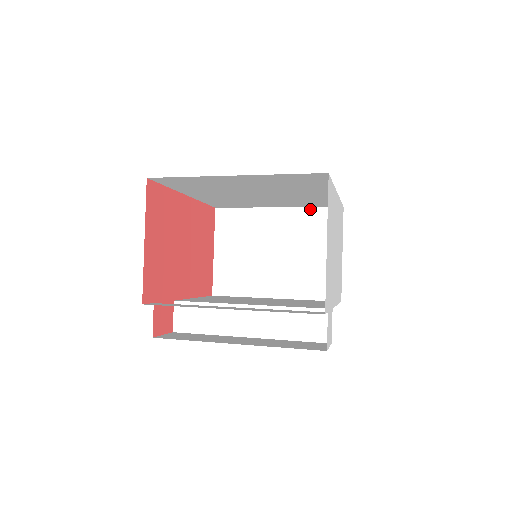
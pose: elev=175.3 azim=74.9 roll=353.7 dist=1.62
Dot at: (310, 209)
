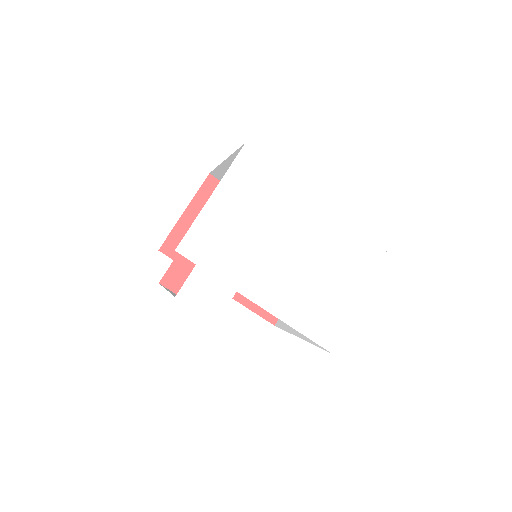
Dot at: occluded
